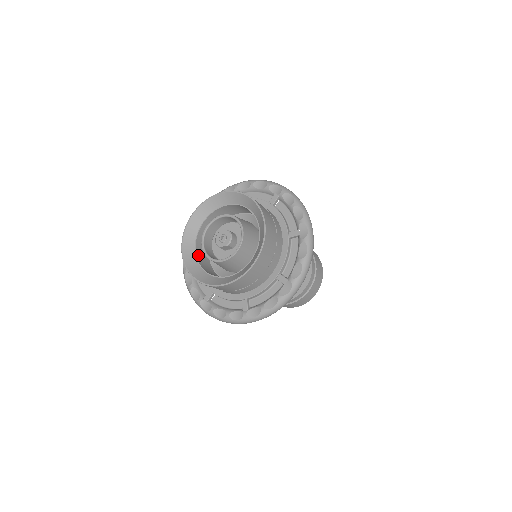
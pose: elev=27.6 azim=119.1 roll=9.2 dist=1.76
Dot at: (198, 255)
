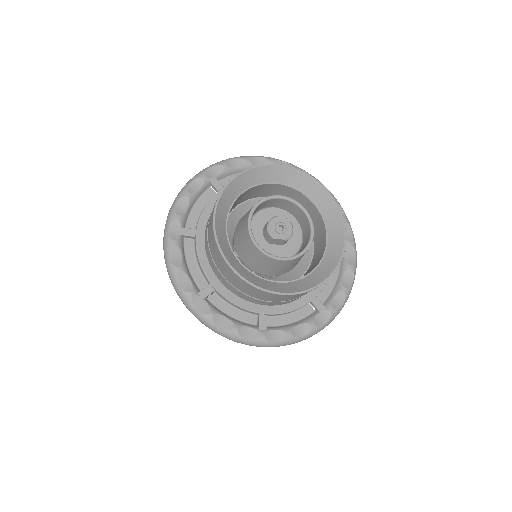
Dot at: (226, 233)
